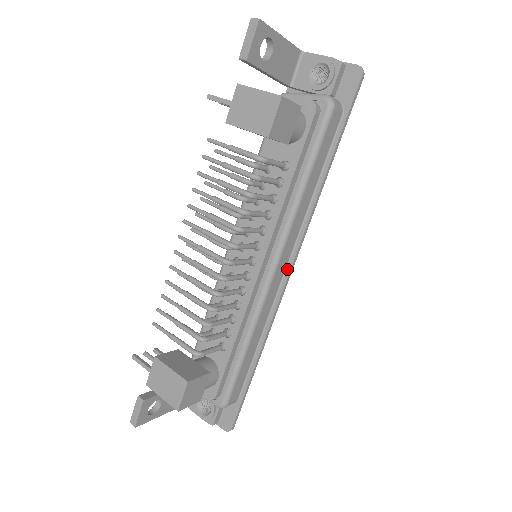
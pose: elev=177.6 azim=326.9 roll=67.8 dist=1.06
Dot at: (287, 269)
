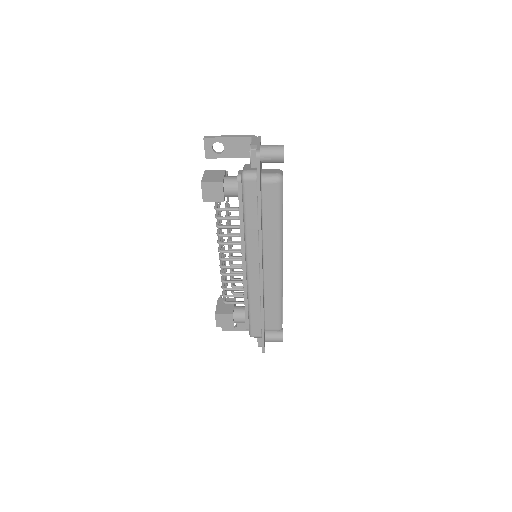
Dot at: (260, 267)
